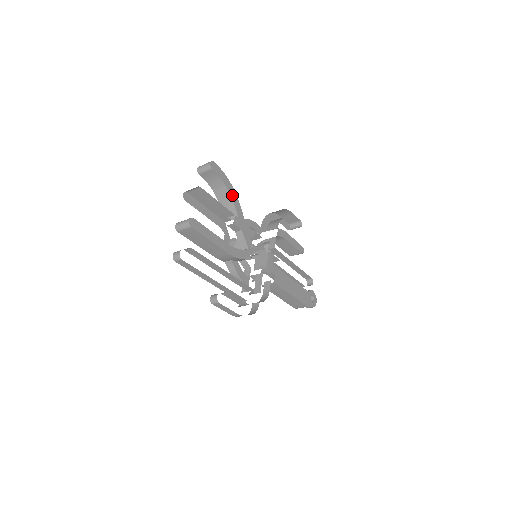
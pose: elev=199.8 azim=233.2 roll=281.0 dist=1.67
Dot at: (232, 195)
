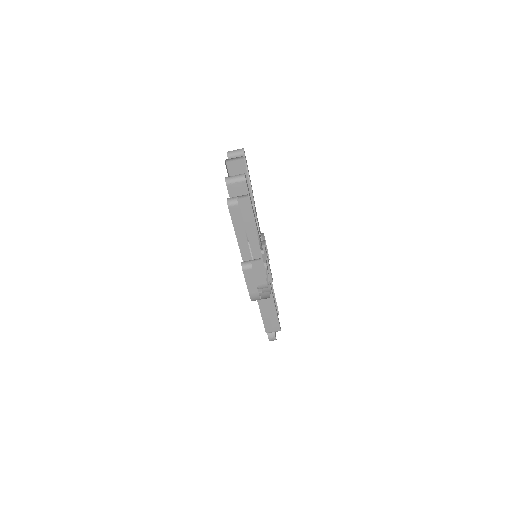
Dot at: (251, 187)
